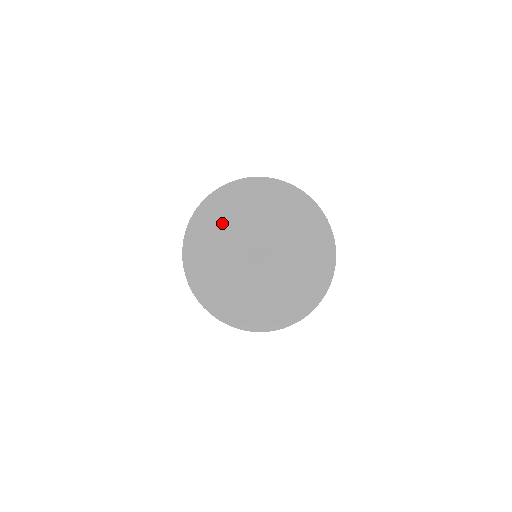
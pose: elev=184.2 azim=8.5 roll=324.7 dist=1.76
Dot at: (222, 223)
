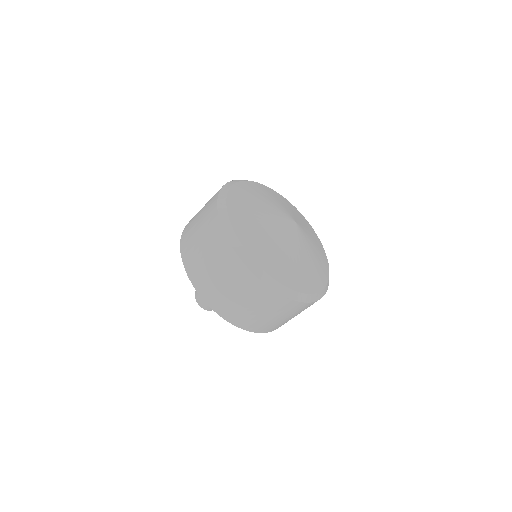
Dot at: (260, 193)
